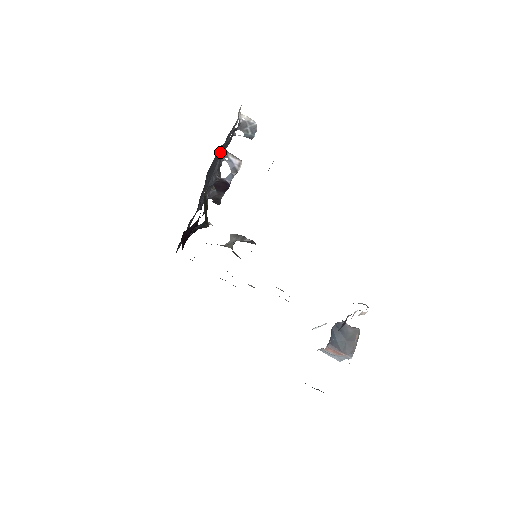
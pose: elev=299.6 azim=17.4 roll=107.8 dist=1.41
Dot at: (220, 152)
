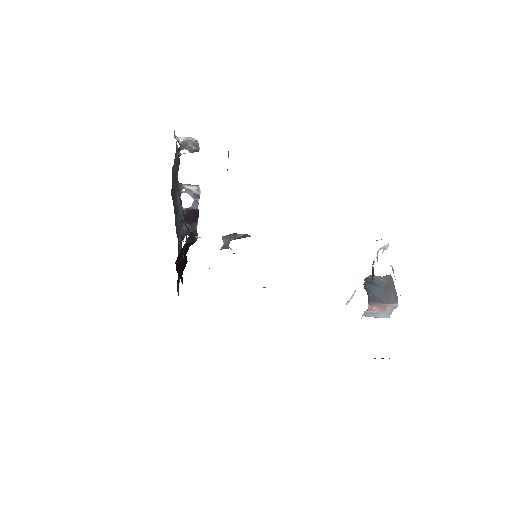
Dot at: (174, 175)
